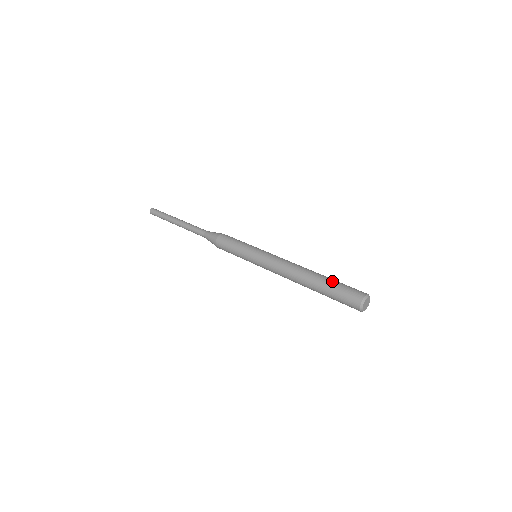
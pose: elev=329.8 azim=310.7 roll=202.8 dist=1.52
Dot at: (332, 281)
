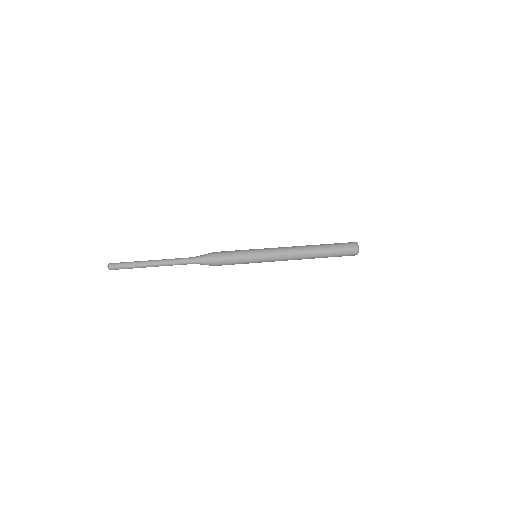
Dot at: (330, 245)
